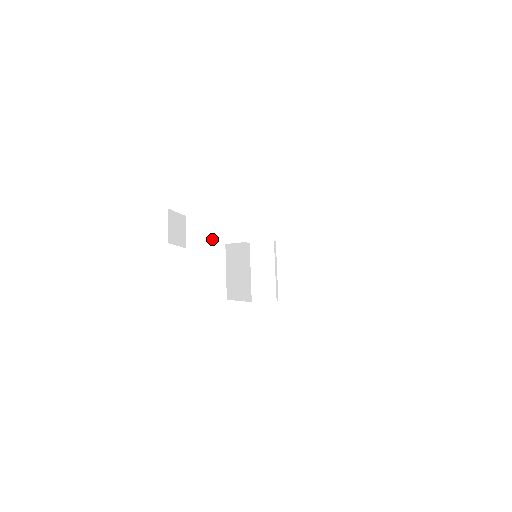
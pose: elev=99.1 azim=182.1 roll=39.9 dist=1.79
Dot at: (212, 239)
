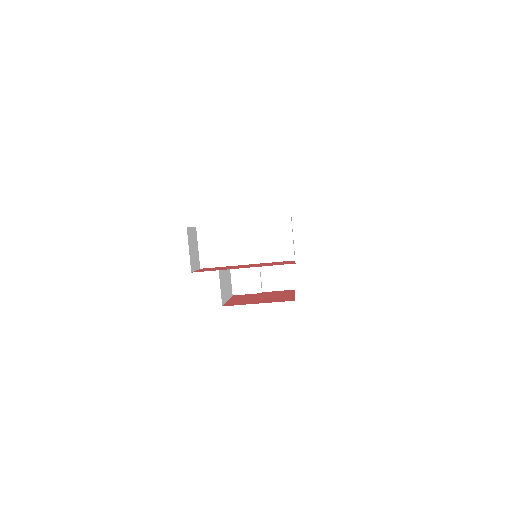
Dot at: (235, 258)
